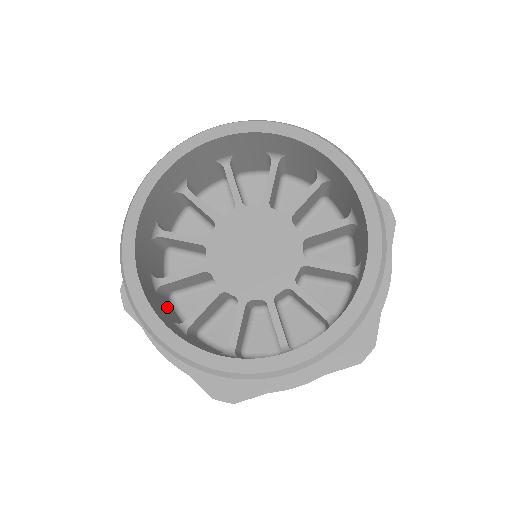
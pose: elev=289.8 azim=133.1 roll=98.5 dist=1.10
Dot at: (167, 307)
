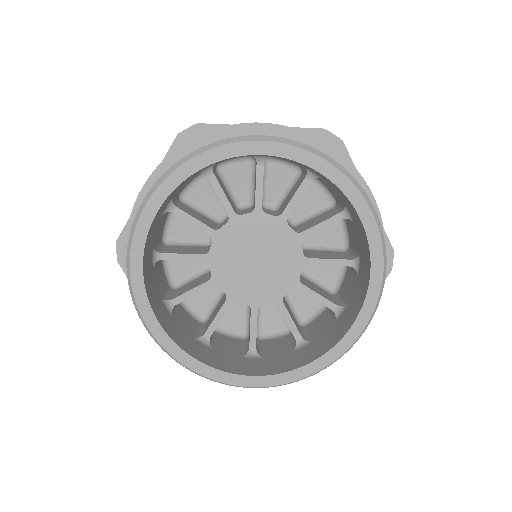
Dot at: (225, 345)
